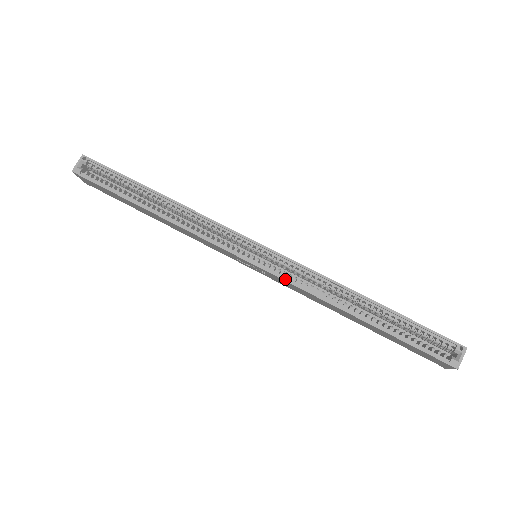
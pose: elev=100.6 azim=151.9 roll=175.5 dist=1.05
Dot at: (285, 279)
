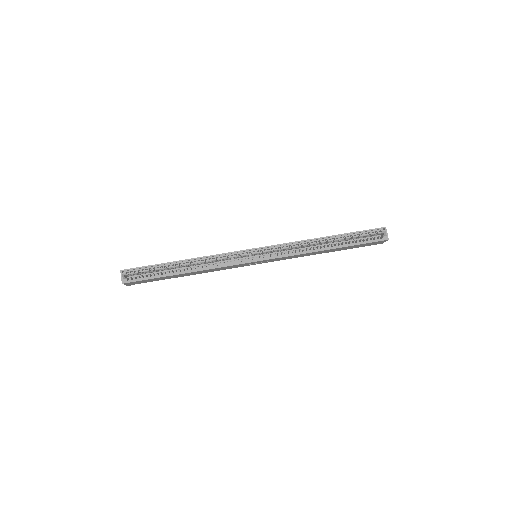
Dot at: (281, 257)
